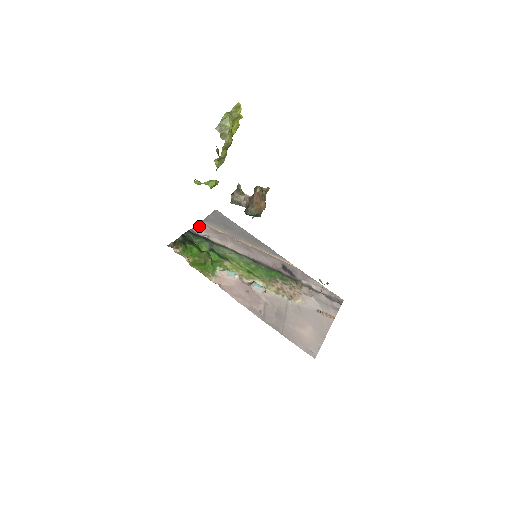
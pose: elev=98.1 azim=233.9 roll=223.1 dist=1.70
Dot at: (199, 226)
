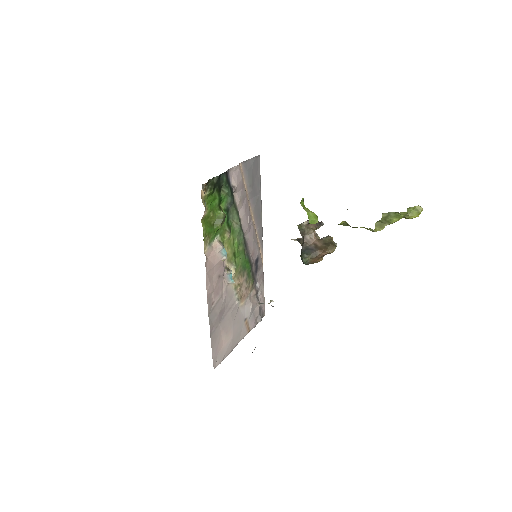
Dot at: (237, 169)
